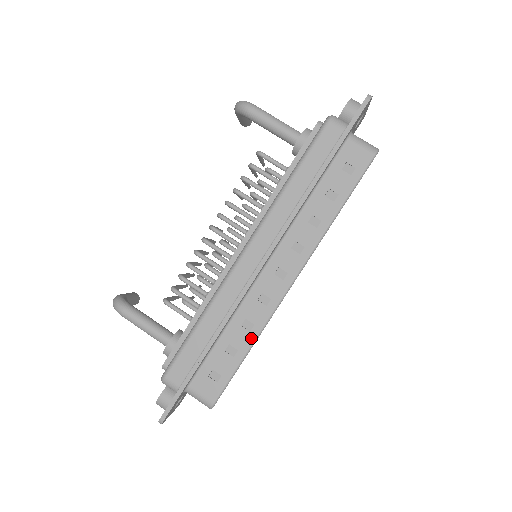
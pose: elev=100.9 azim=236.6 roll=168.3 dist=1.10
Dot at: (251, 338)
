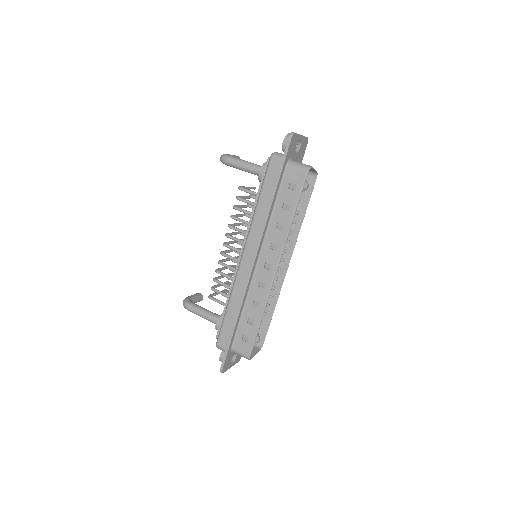
Dot at: (260, 311)
